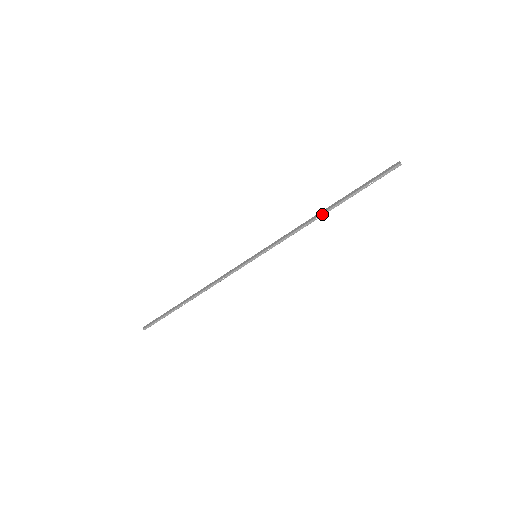
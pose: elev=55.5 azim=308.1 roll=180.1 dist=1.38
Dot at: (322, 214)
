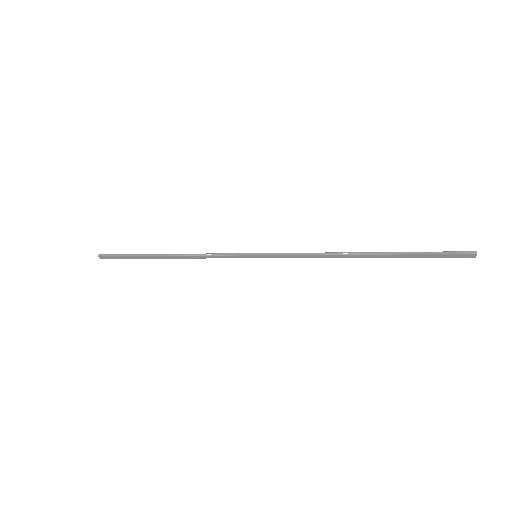
Dot at: occluded
